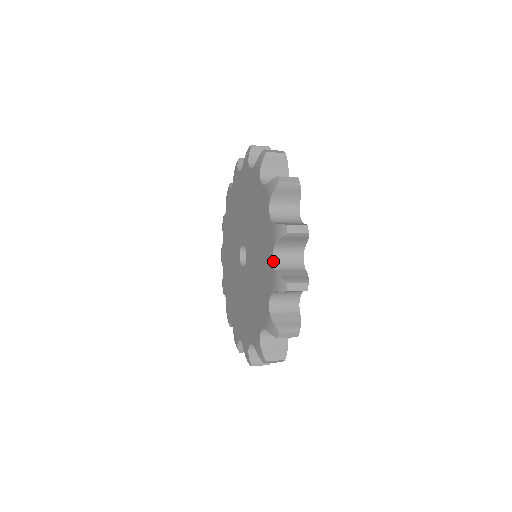
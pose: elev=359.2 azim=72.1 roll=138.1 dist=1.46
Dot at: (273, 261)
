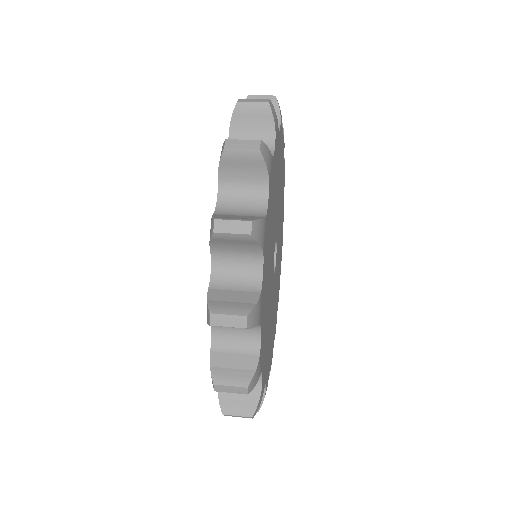
Dot at: occluded
